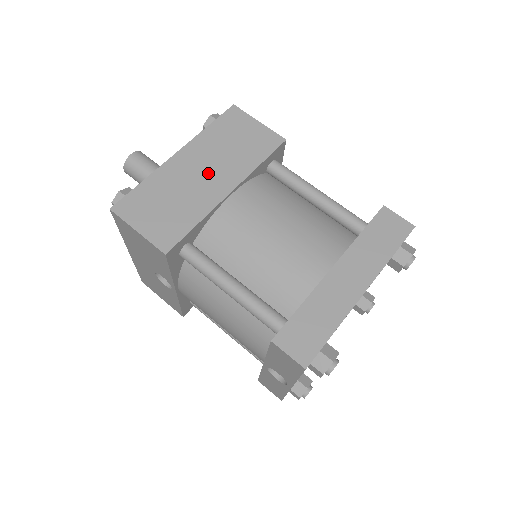
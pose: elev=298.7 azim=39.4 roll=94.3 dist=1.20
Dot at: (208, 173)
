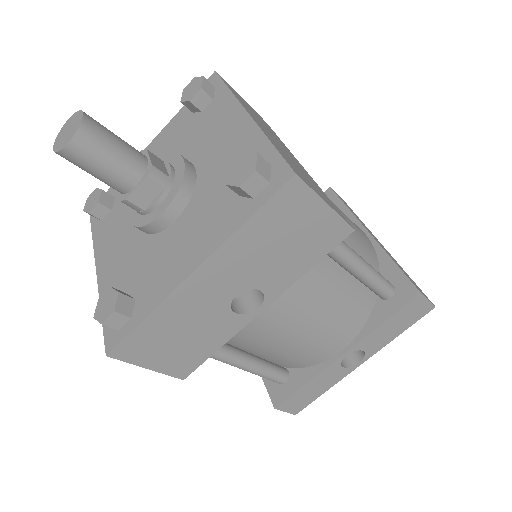
Dot at: occluded
